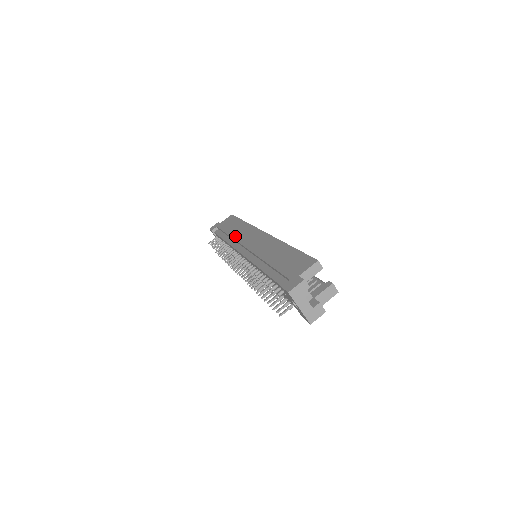
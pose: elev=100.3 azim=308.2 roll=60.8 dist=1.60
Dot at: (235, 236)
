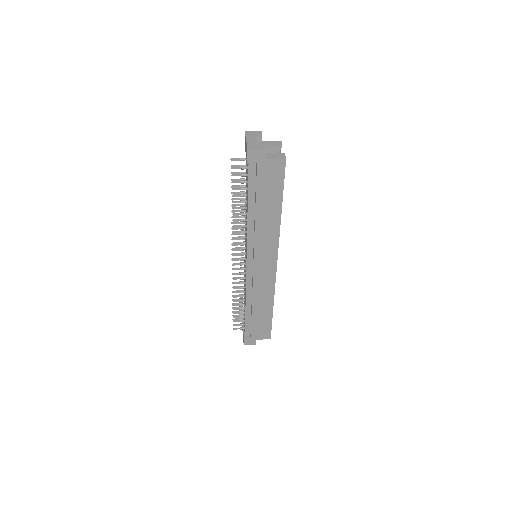
Dot at: occluded
